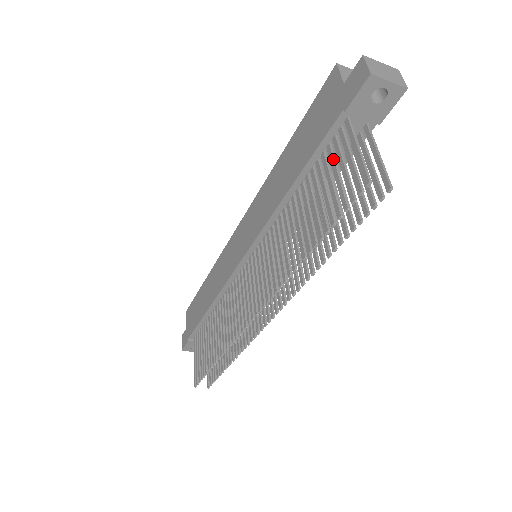
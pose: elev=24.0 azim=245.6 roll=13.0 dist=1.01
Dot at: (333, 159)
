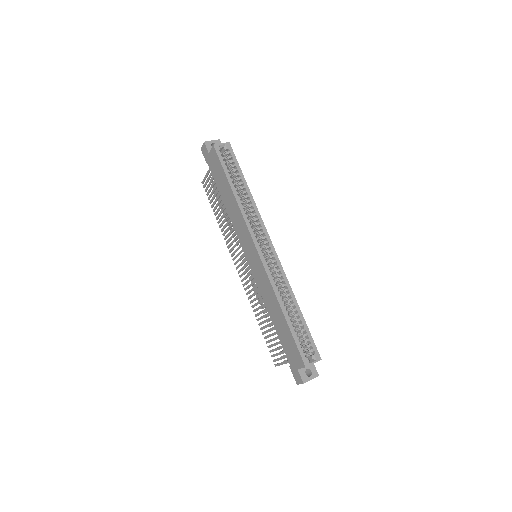
Dot at: occluded
